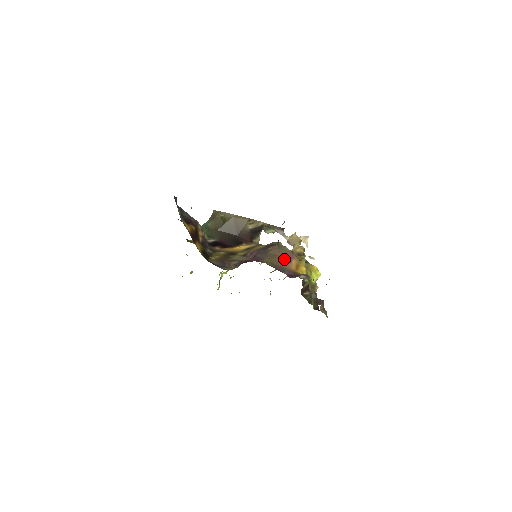
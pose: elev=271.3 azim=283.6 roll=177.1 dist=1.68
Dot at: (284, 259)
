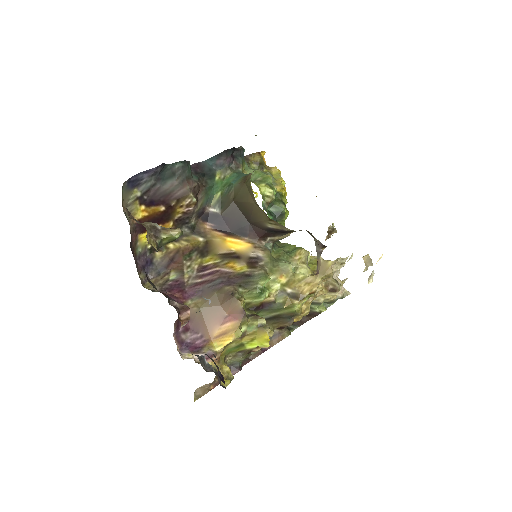
Dot at: (219, 315)
